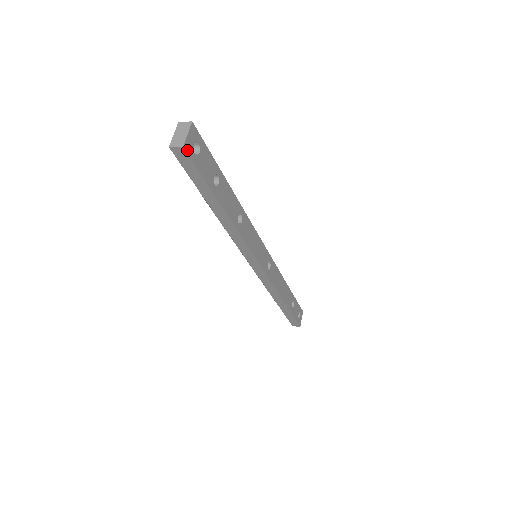
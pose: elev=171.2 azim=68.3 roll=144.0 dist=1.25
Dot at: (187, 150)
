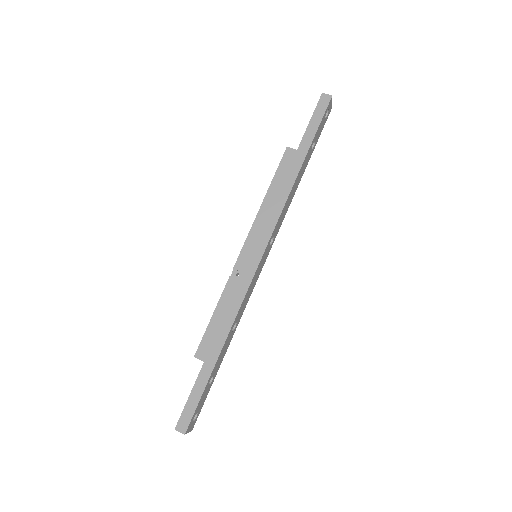
Dot at: occluded
